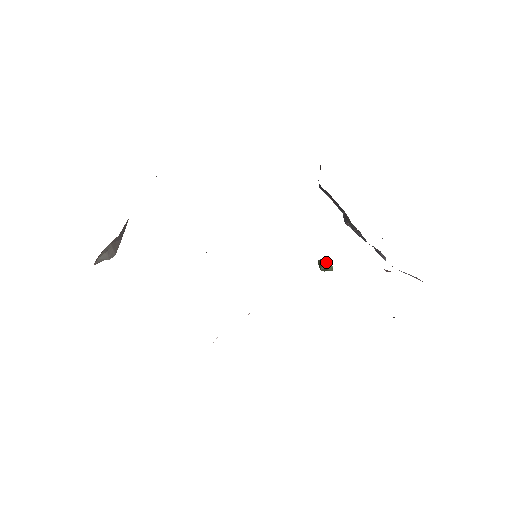
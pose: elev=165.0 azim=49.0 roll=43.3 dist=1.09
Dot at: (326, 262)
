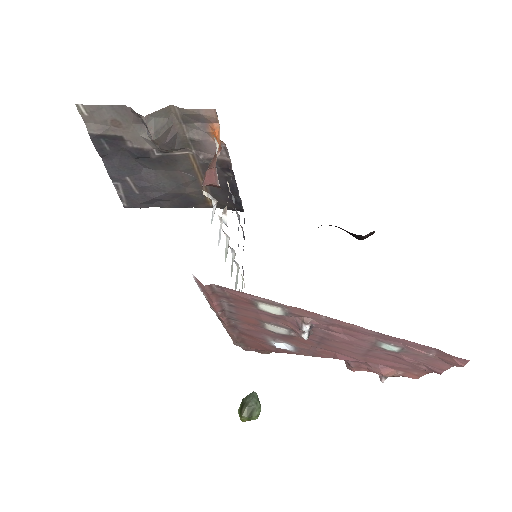
Dot at: (256, 396)
